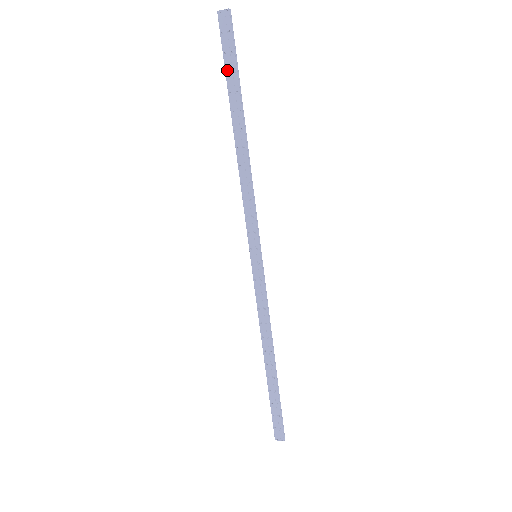
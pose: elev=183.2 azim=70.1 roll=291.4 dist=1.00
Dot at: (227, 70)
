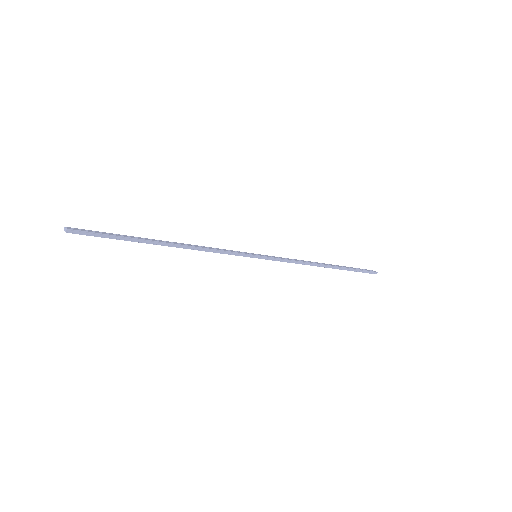
Dot at: occluded
